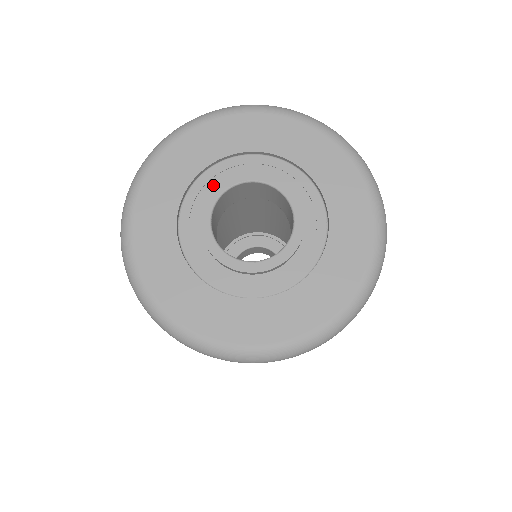
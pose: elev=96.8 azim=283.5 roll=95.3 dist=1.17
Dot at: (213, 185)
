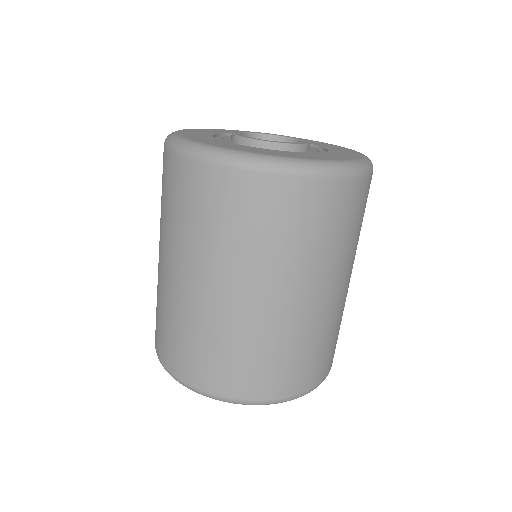
Dot at: occluded
